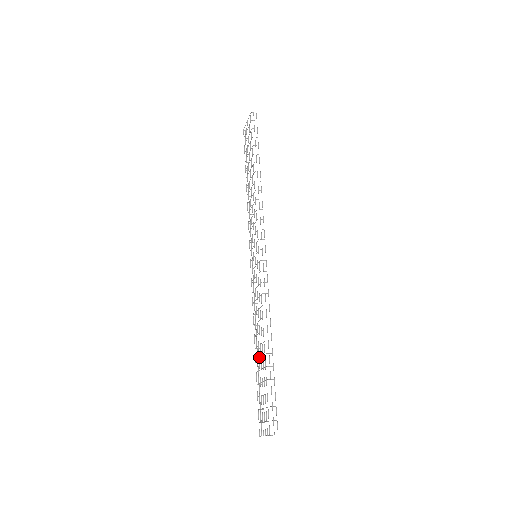
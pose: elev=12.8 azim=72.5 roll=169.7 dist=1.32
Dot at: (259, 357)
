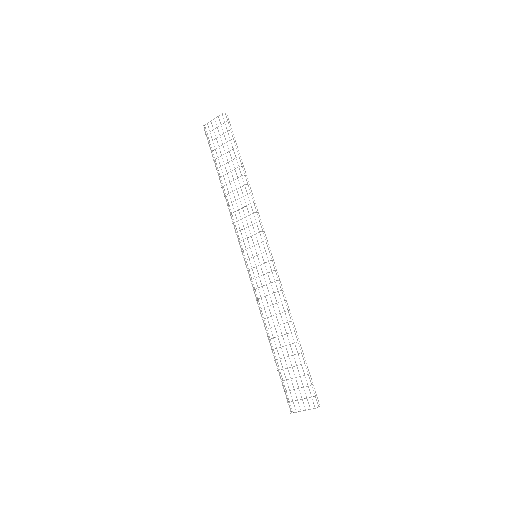
Dot at: occluded
